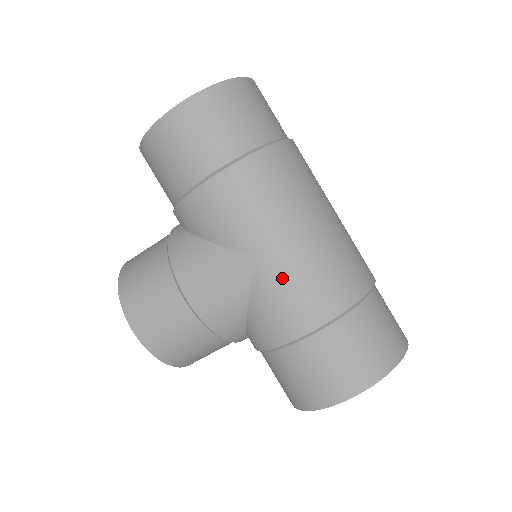
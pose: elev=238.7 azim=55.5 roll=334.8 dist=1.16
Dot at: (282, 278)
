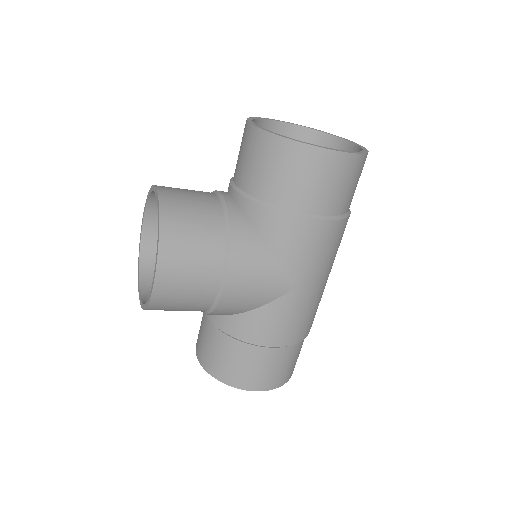
Dot at: (296, 308)
